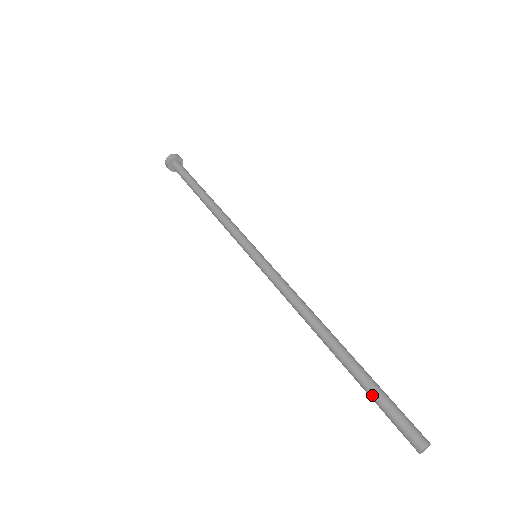
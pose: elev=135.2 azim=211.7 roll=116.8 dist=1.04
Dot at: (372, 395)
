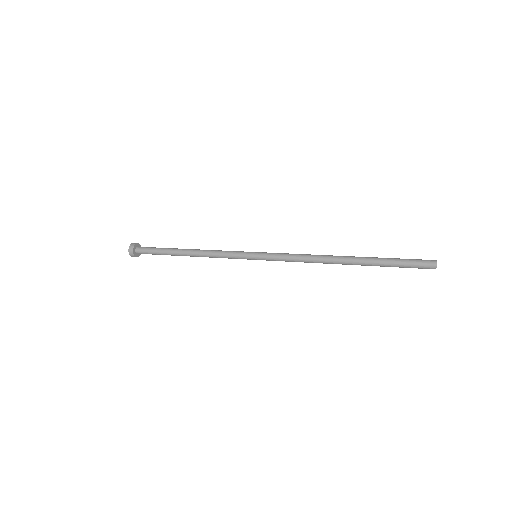
Dot at: (392, 261)
